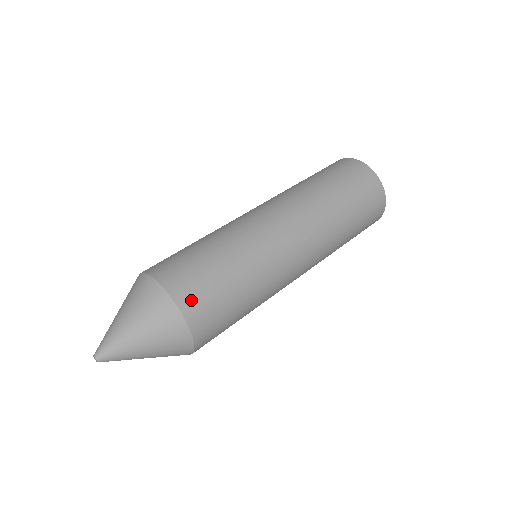
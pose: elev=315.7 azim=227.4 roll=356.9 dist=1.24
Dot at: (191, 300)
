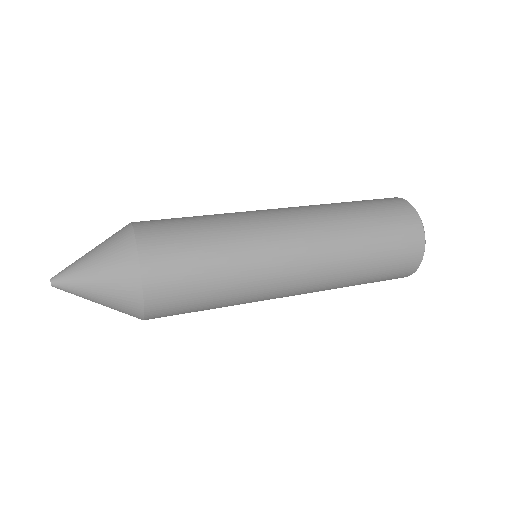
Dot at: (146, 221)
